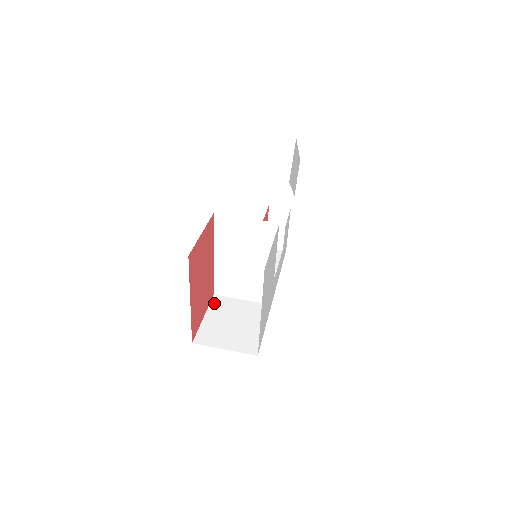
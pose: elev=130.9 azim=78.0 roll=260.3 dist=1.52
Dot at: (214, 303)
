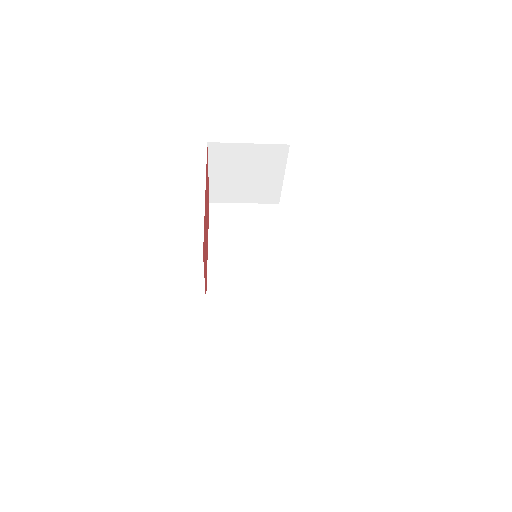
Dot at: occluded
